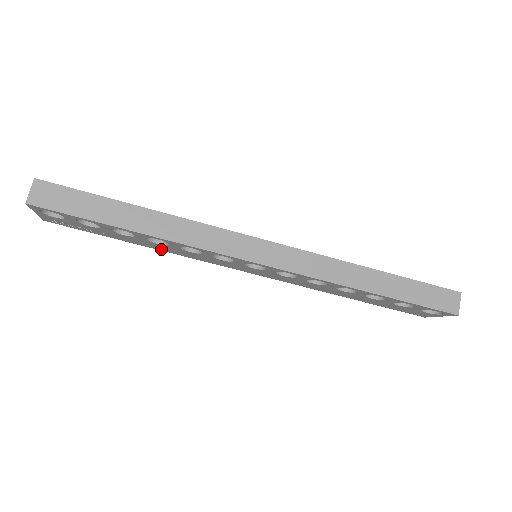
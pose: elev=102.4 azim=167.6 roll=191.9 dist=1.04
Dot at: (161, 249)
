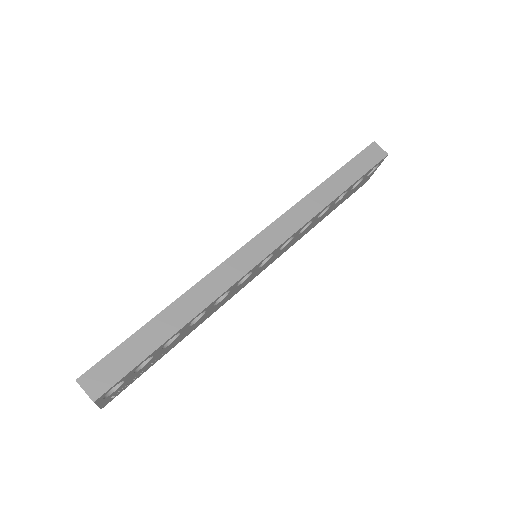
Dot at: (196, 326)
